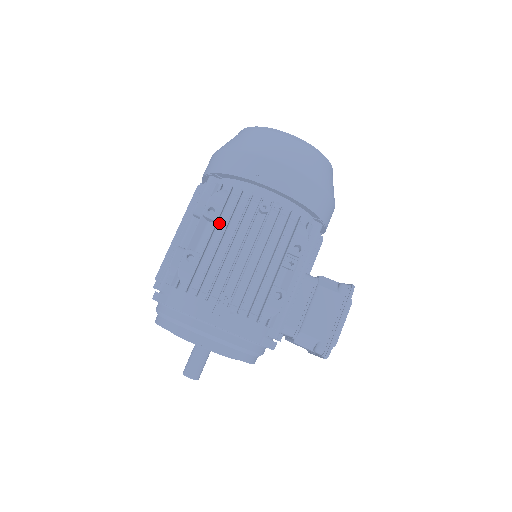
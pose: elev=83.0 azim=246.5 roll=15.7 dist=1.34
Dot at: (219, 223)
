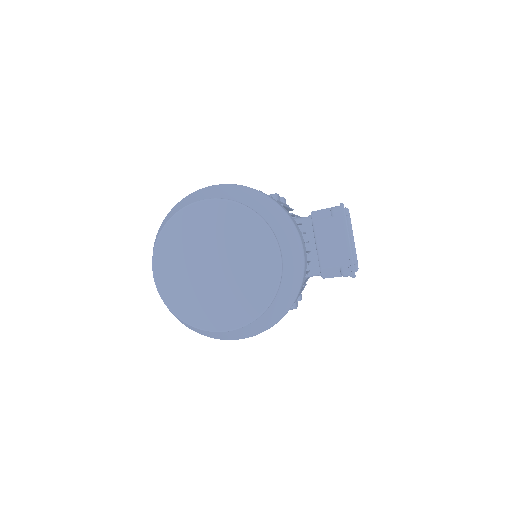
Dot at: occluded
